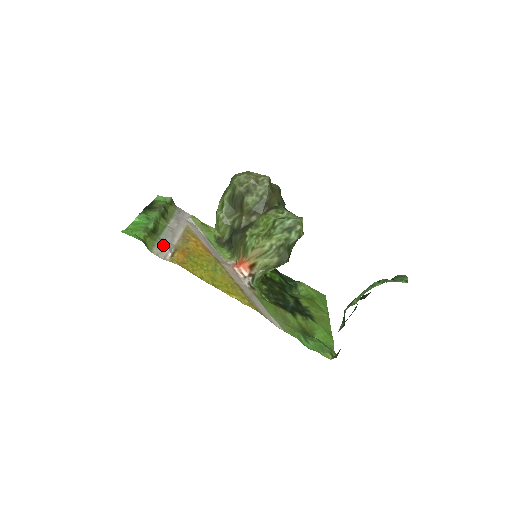
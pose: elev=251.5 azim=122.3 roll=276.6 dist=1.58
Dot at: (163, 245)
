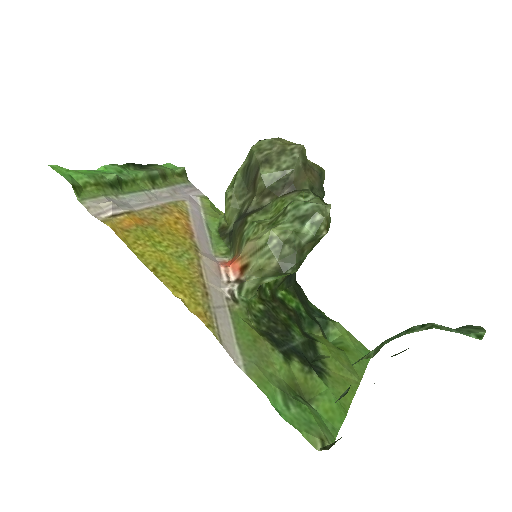
Dot at: (108, 200)
